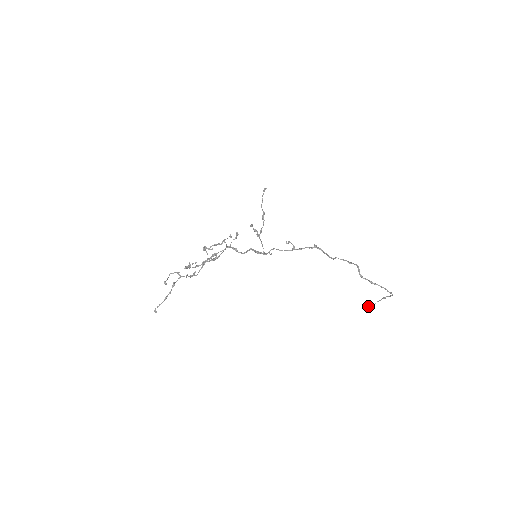
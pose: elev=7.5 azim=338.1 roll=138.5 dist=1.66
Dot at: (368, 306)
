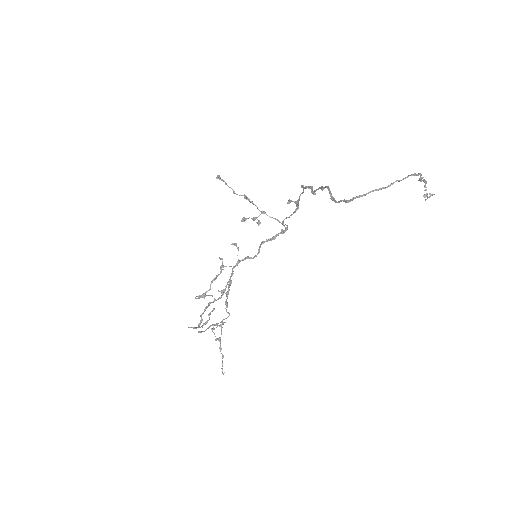
Dot at: (429, 196)
